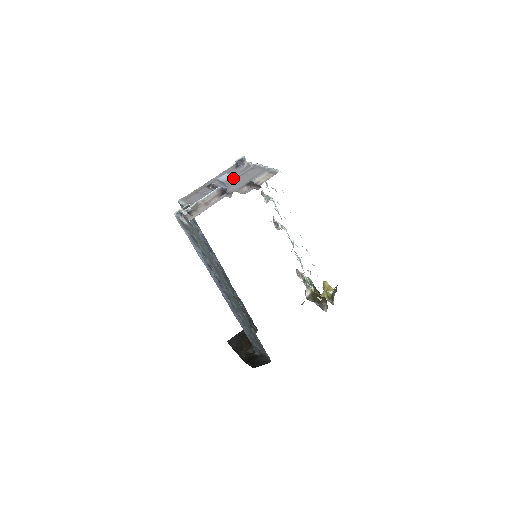
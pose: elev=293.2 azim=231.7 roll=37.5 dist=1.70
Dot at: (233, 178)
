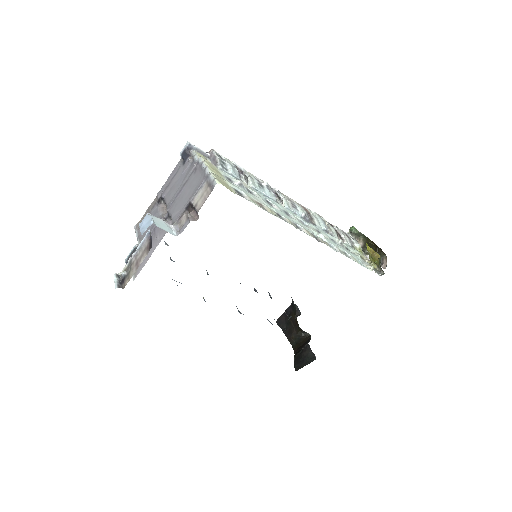
Dot at: (178, 189)
